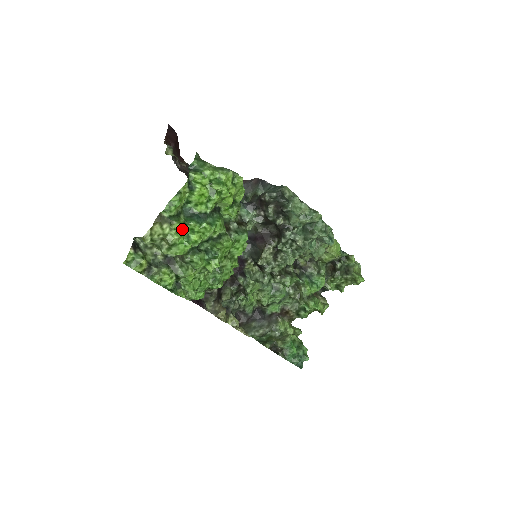
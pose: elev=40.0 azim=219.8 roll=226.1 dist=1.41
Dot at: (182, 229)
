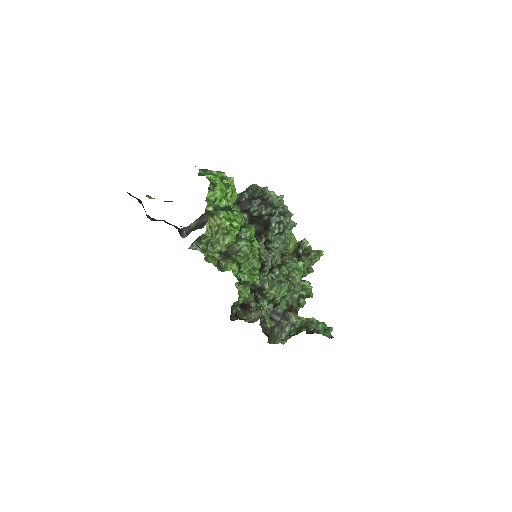
Dot at: (227, 217)
